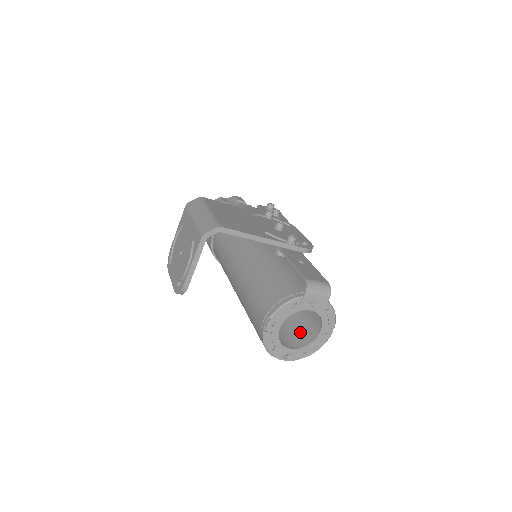
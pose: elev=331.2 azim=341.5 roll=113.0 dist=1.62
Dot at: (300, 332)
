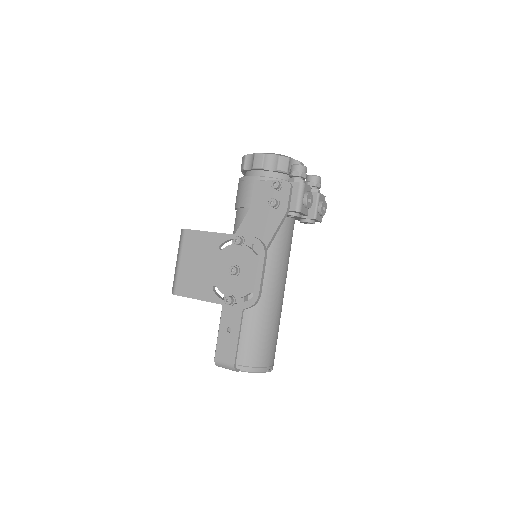
Dot at: occluded
